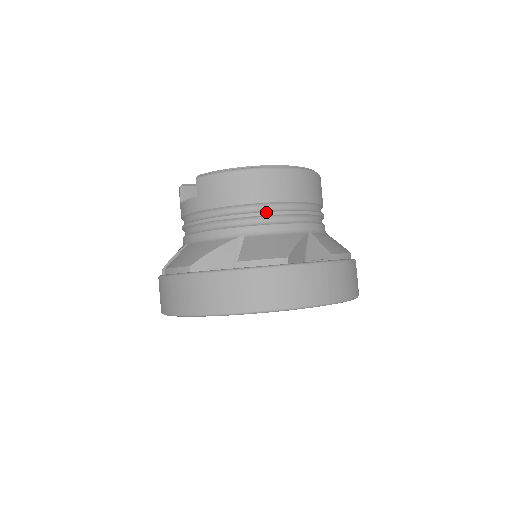
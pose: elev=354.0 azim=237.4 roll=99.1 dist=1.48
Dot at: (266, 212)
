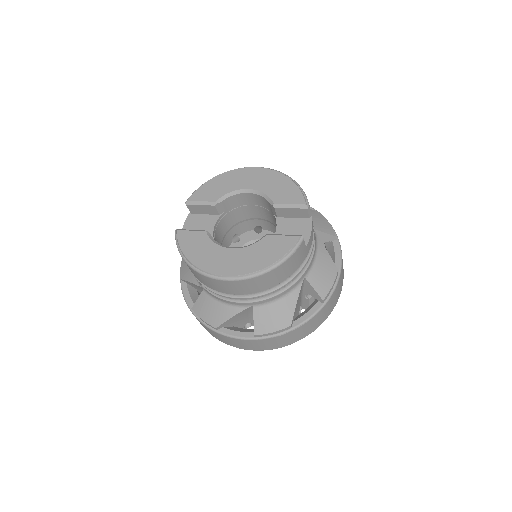
Dot at: (211, 291)
